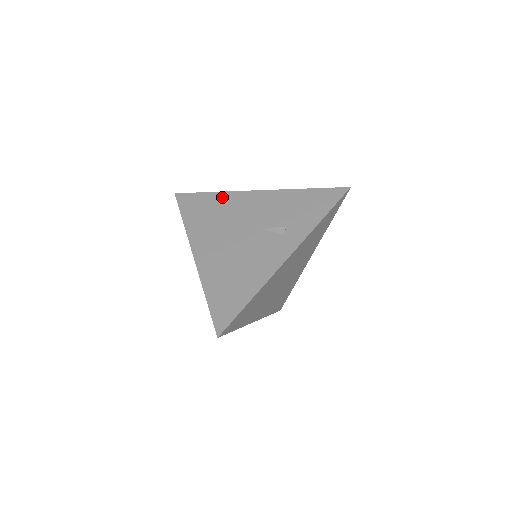
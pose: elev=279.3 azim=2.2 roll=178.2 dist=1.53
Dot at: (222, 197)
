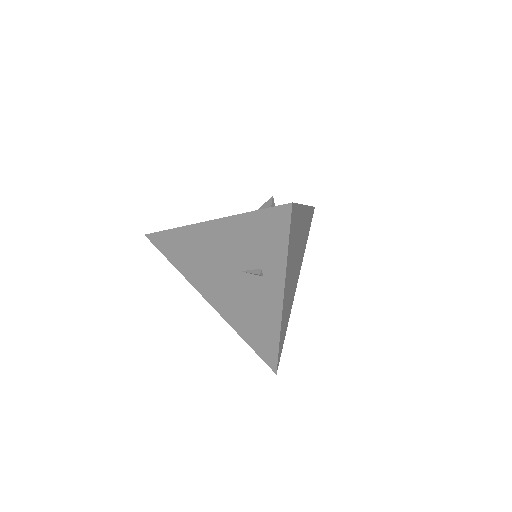
Dot at: (183, 235)
